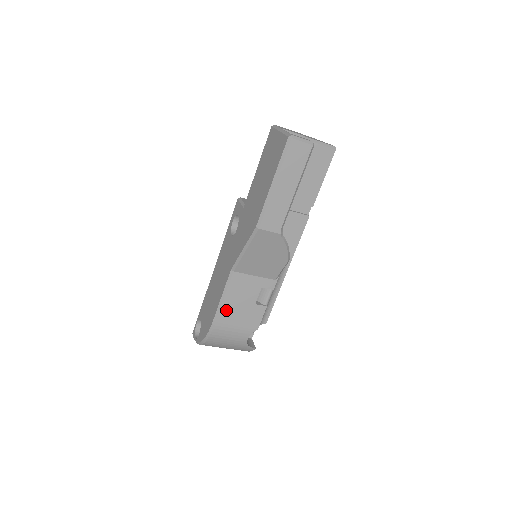
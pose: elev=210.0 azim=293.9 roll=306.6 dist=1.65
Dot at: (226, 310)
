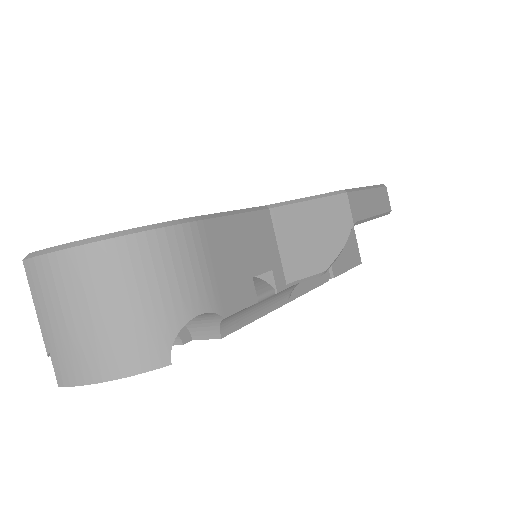
Dot at: (225, 229)
